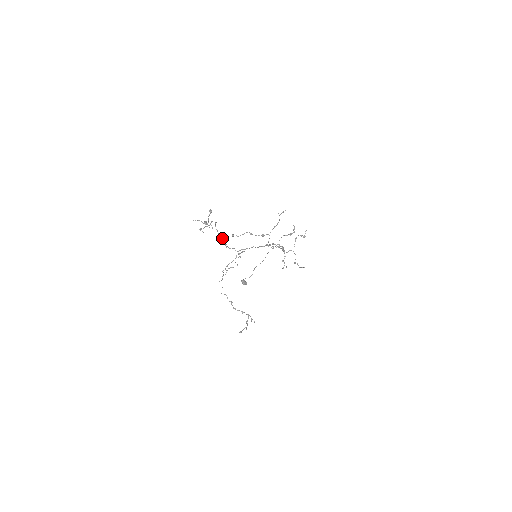
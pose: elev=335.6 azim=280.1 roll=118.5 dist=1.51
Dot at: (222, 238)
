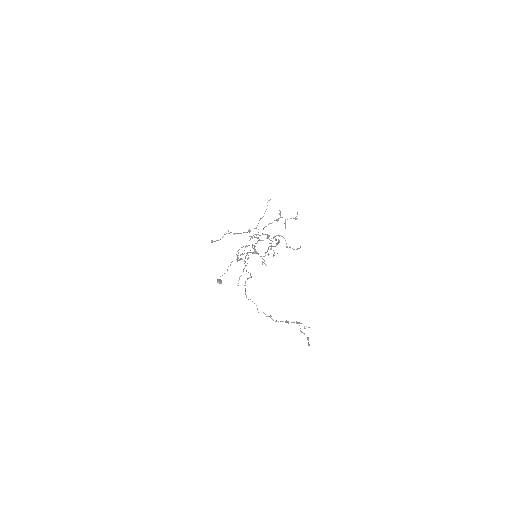
Dot at: occluded
